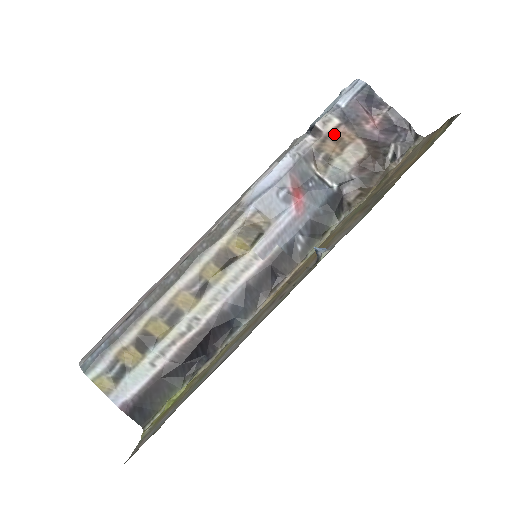
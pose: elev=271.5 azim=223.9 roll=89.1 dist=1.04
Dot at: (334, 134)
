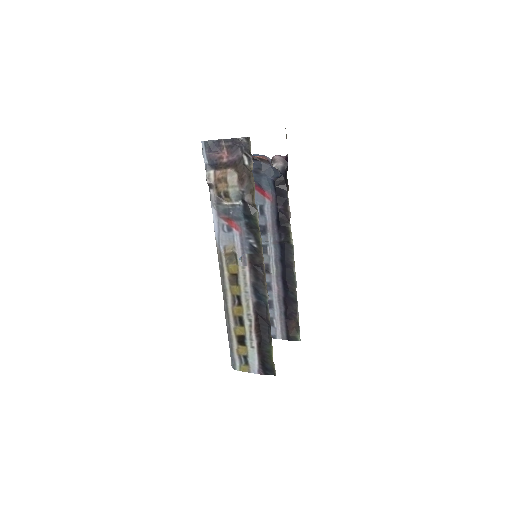
Dot at: (217, 179)
